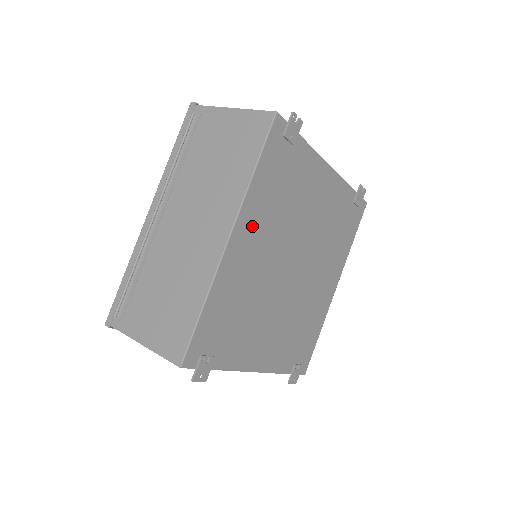
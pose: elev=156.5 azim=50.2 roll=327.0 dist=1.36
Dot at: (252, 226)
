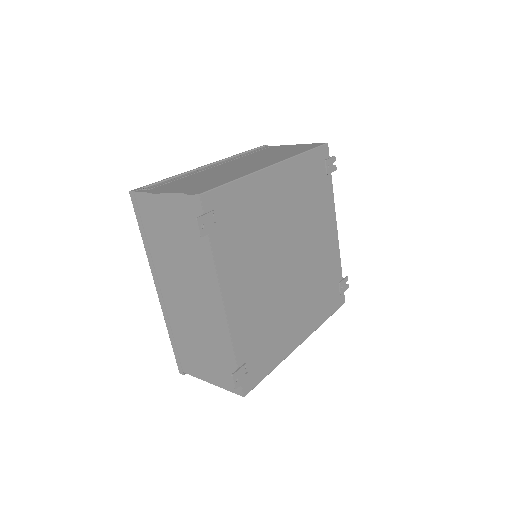
Dot at: (287, 181)
